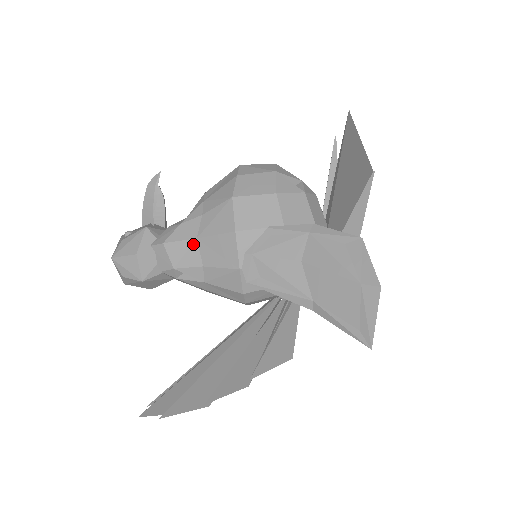
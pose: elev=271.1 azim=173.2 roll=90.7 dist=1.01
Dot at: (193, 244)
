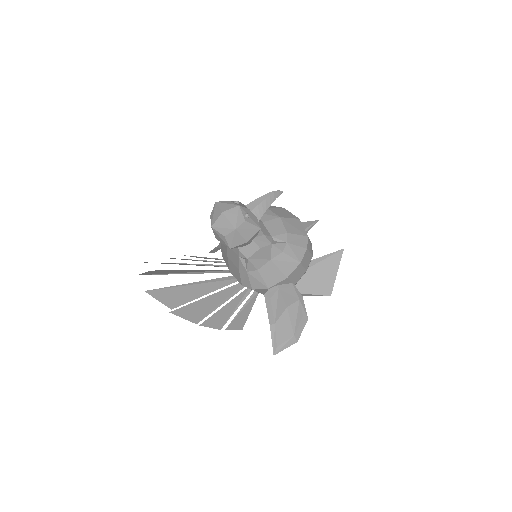
Dot at: (267, 260)
